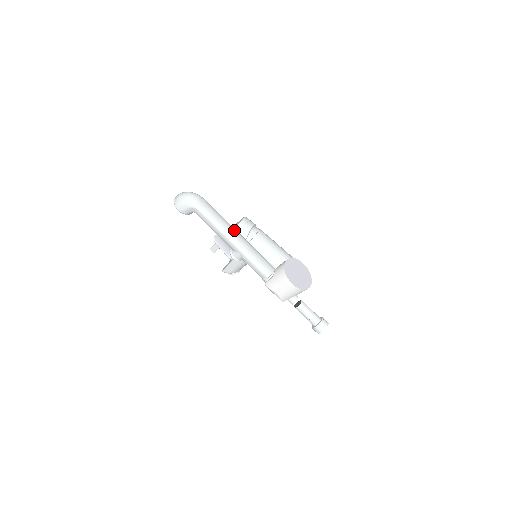
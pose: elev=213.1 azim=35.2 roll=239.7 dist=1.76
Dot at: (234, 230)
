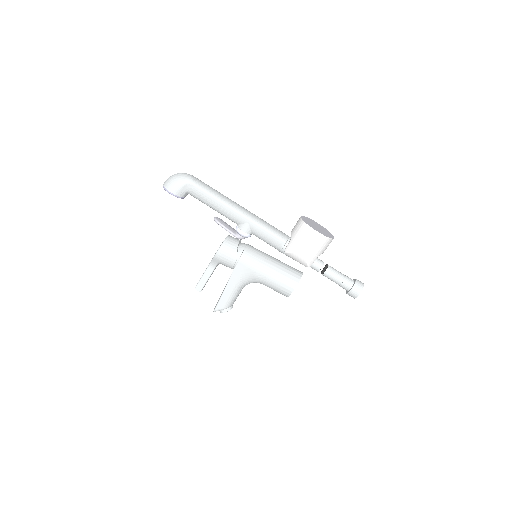
Dot at: (235, 202)
